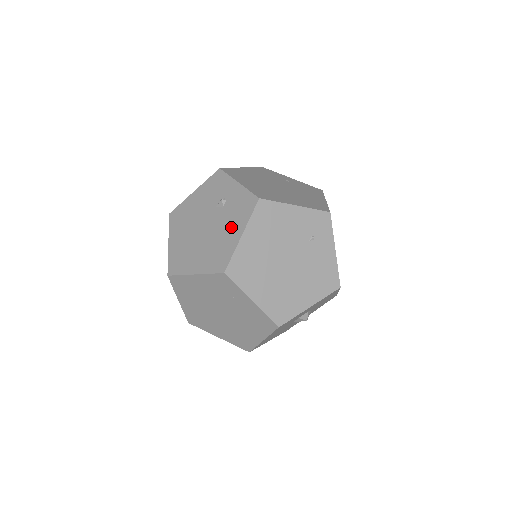
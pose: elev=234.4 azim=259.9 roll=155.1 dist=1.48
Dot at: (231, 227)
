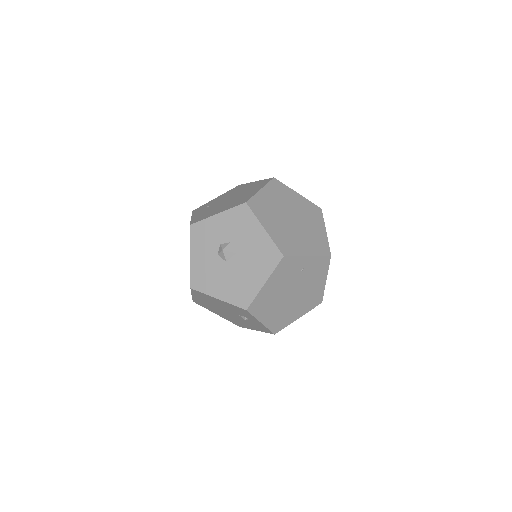
Dot at: occluded
